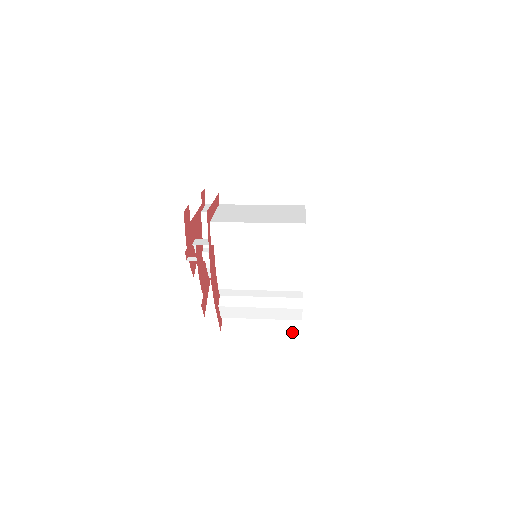
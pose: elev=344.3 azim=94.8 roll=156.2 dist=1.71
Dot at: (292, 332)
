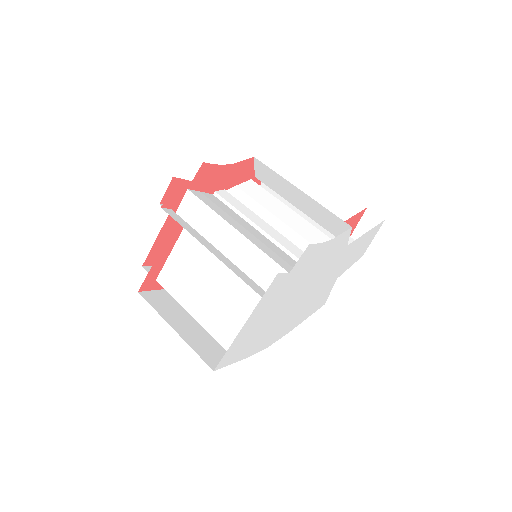
Dot at: occluded
